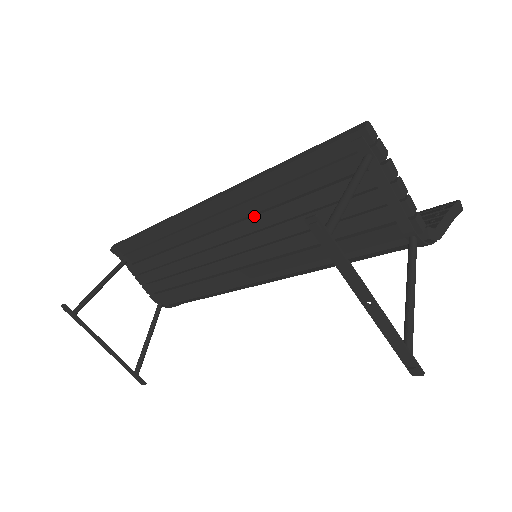
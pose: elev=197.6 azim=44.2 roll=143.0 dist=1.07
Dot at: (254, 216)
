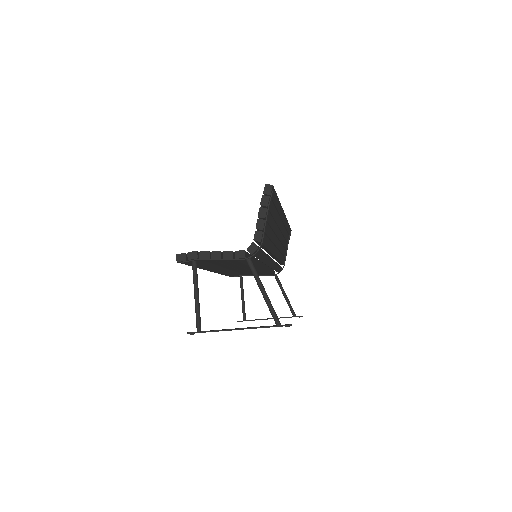
Dot at: occluded
